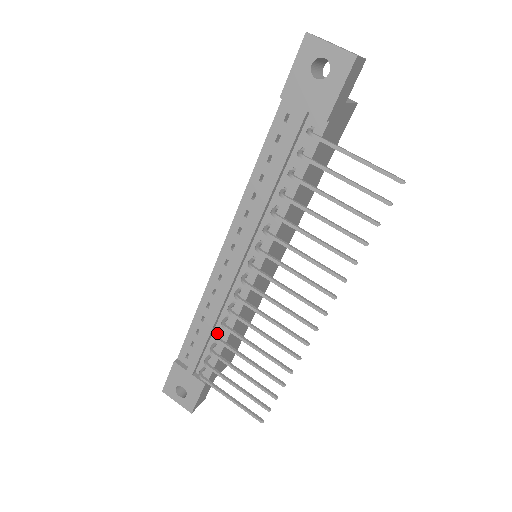
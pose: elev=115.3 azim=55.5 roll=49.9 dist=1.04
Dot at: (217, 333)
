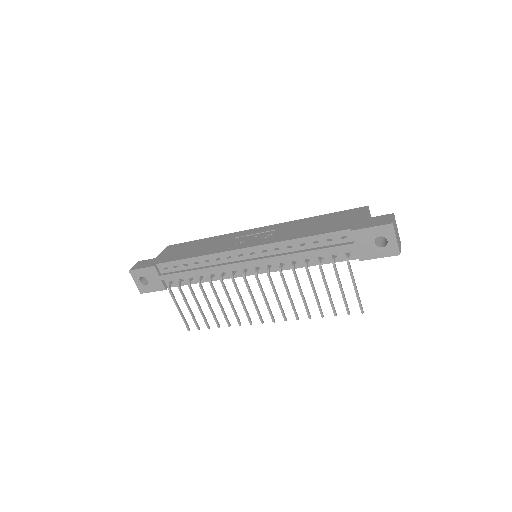
Dot at: (201, 279)
